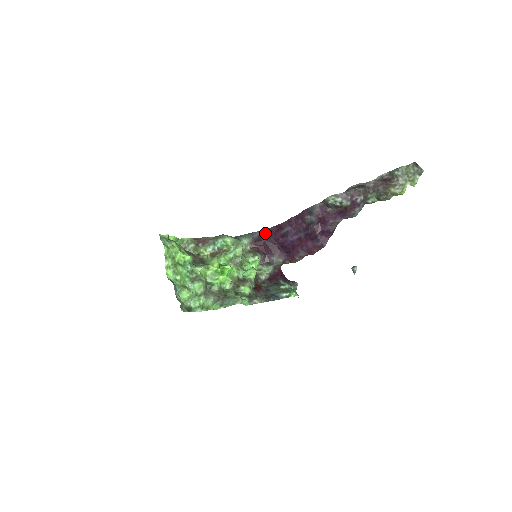
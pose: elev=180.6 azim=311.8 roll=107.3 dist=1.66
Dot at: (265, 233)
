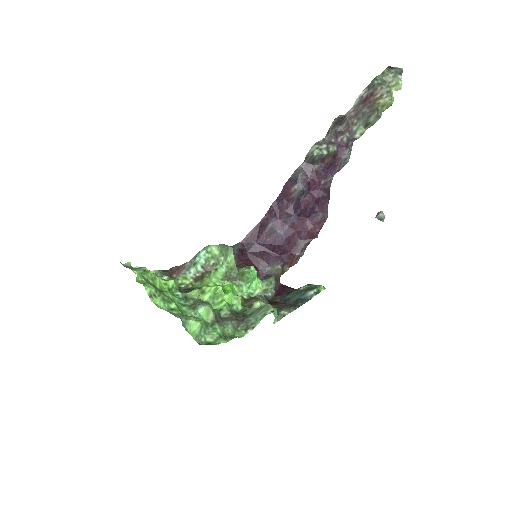
Dot at: (245, 243)
